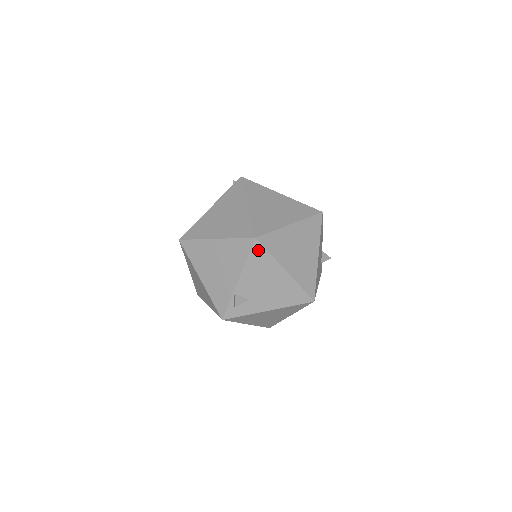
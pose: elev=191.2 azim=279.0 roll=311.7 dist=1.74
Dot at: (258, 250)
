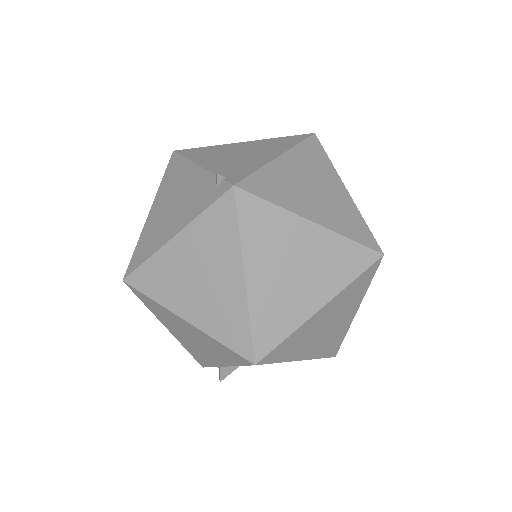
Dot at: occluded
